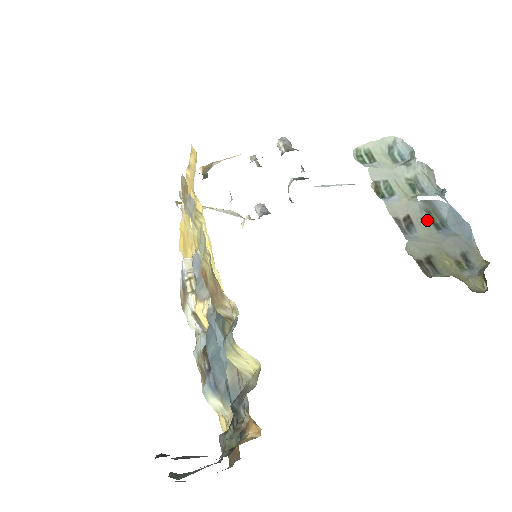
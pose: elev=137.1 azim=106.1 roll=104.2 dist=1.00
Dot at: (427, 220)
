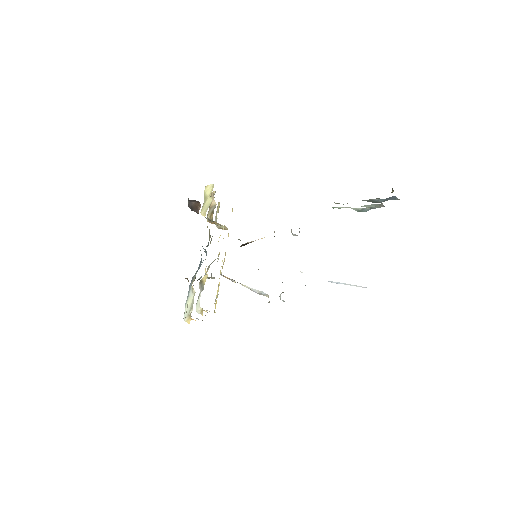
Dot at: occluded
